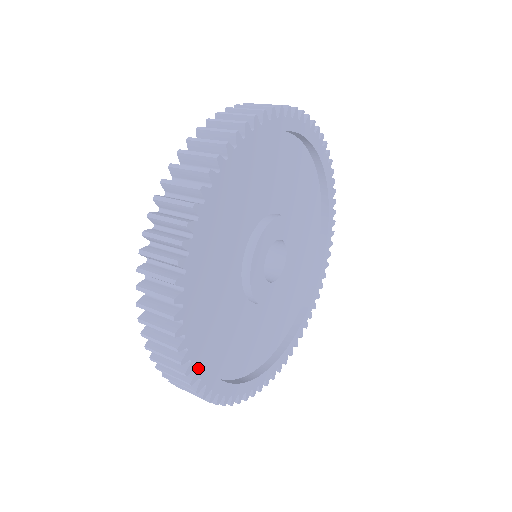
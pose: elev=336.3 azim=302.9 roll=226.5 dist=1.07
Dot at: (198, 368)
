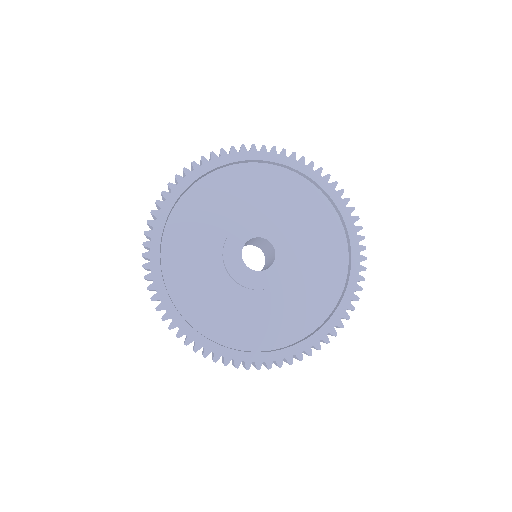
Dot at: (206, 346)
